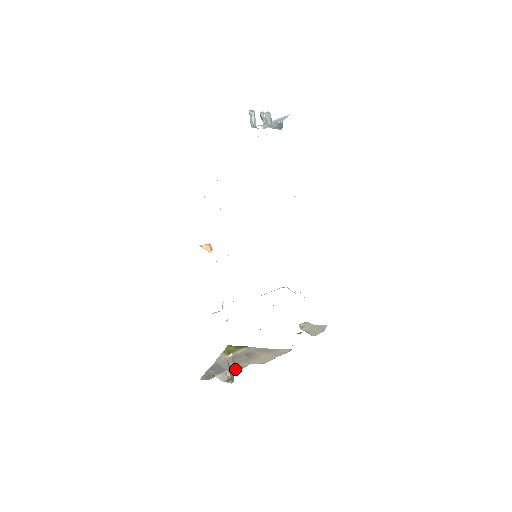
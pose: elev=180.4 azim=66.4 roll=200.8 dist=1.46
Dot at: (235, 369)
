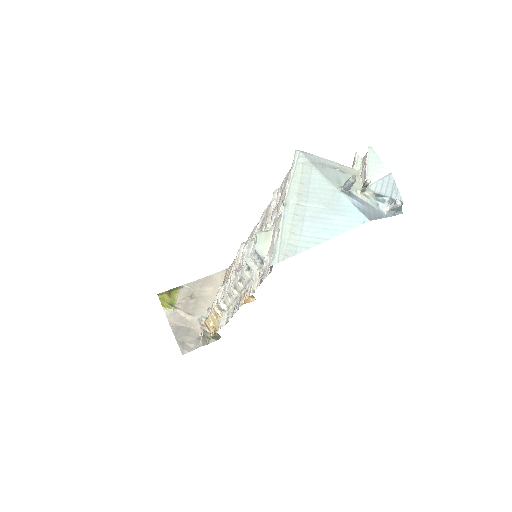
Dot at: (201, 323)
